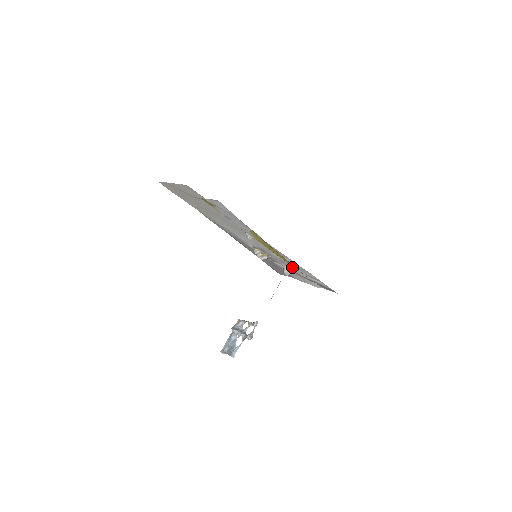
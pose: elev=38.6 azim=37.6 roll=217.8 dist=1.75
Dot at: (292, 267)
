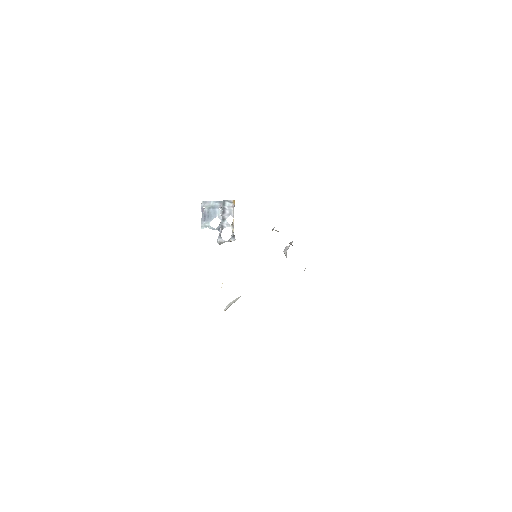
Dot at: occluded
